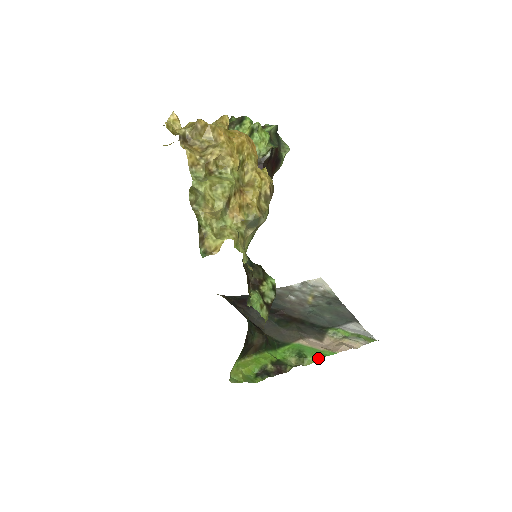
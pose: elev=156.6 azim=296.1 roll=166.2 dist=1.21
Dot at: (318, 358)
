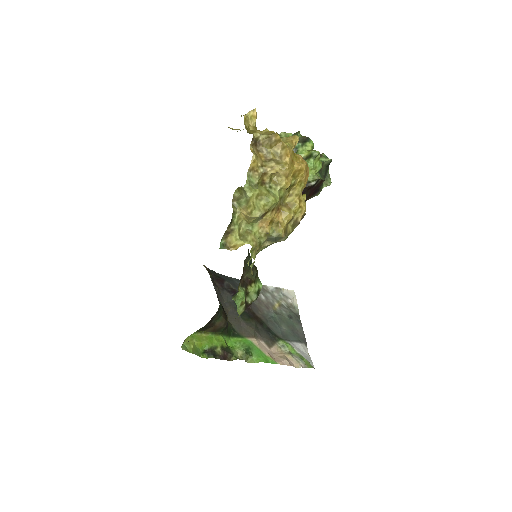
Dot at: (261, 361)
